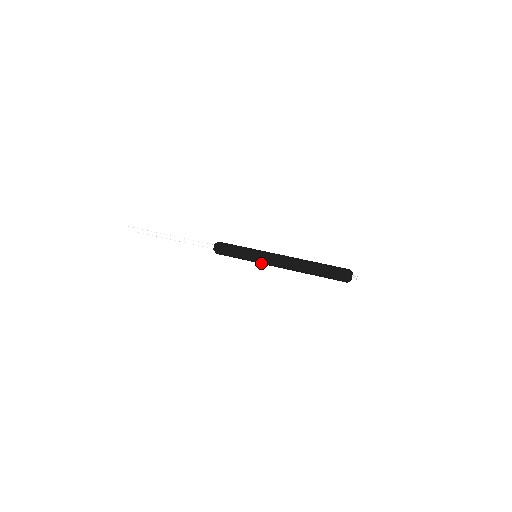
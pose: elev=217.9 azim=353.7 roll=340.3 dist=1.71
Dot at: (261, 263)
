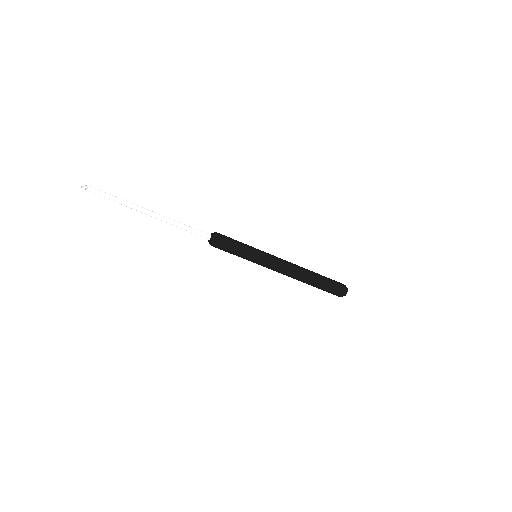
Dot at: (262, 264)
